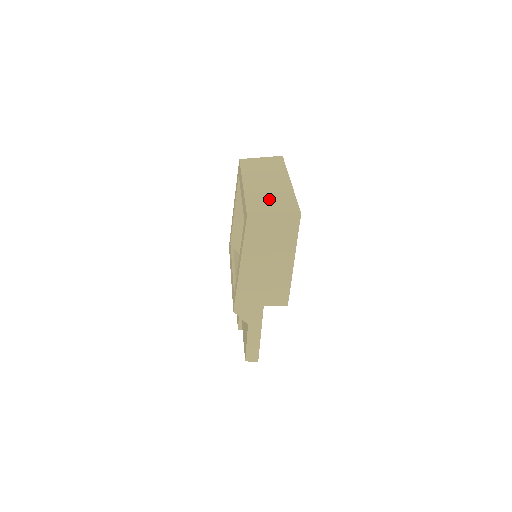
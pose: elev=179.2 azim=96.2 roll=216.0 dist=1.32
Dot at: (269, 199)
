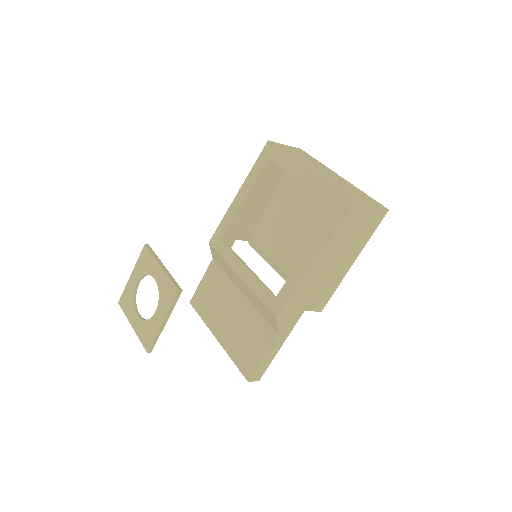
Dot at: (349, 190)
